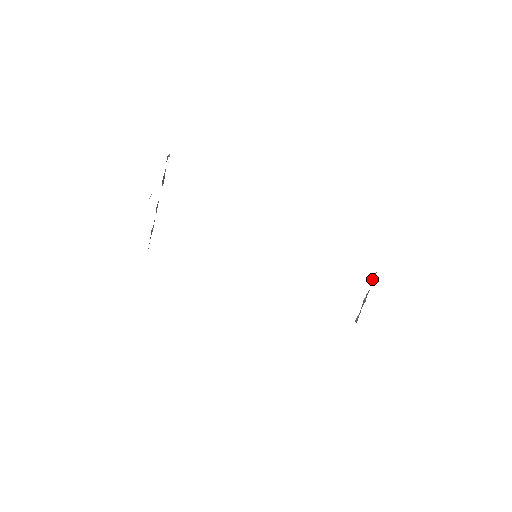
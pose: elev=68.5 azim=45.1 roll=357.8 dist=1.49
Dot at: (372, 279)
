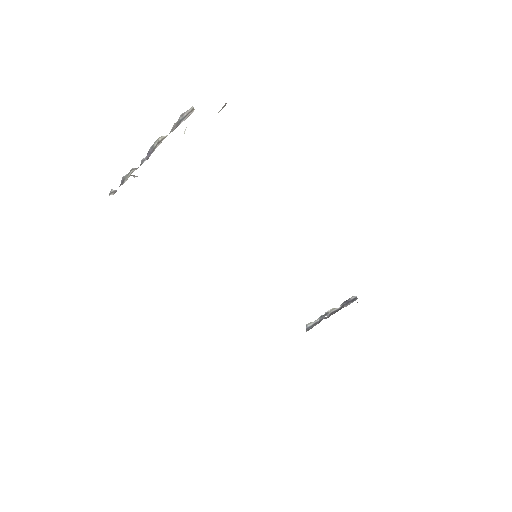
Dot at: (348, 301)
